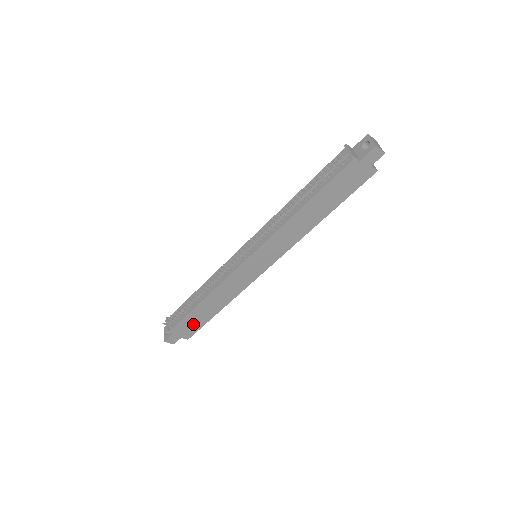
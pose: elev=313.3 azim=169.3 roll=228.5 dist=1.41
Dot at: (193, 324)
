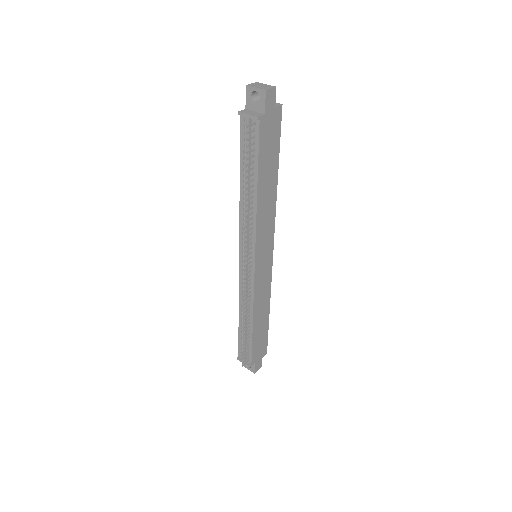
Dot at: (261, 342)
